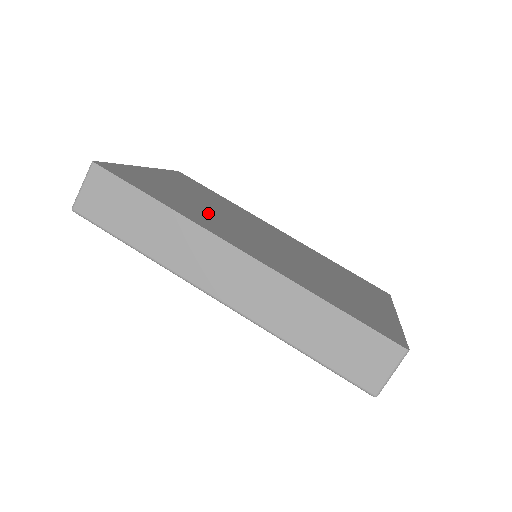
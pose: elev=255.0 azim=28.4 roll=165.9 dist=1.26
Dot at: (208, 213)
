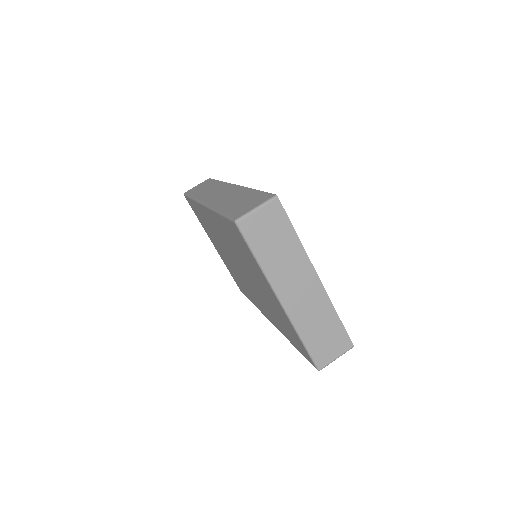
Dot at: occluded
